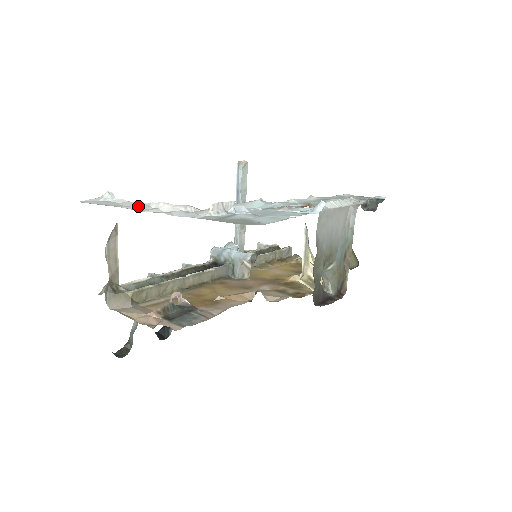
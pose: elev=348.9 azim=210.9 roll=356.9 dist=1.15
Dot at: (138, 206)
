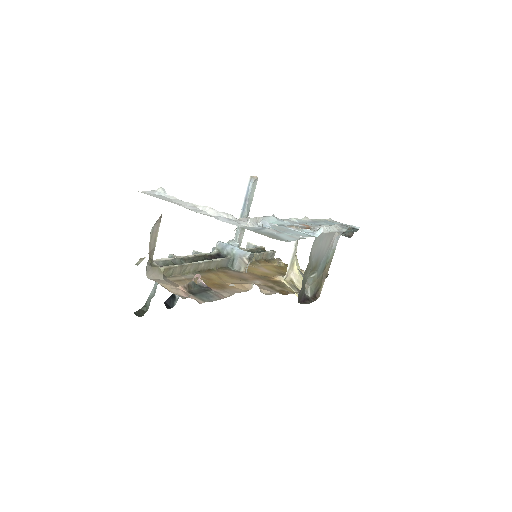
Dot at: (189, 206)
